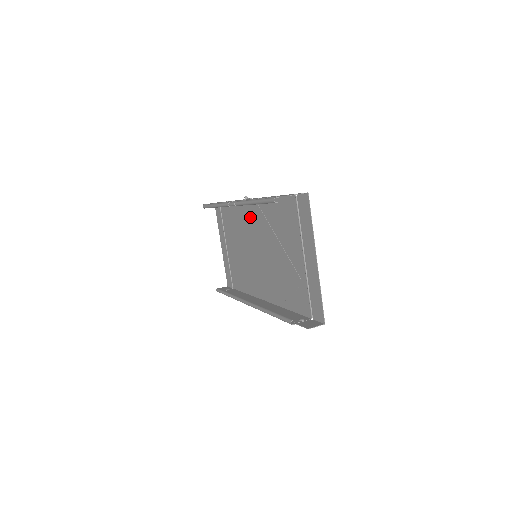
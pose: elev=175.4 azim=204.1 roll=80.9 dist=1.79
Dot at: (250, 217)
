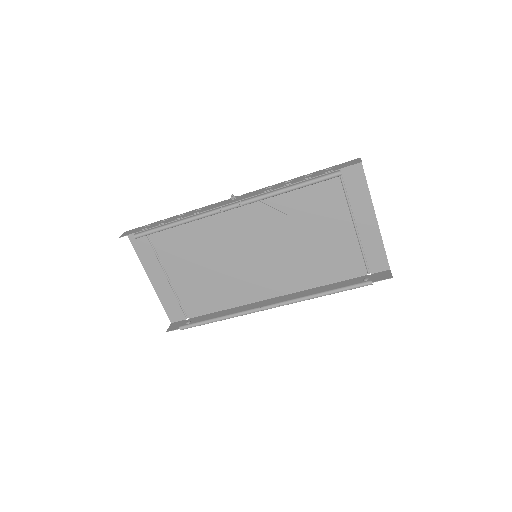
Dot at: (235, 218)
